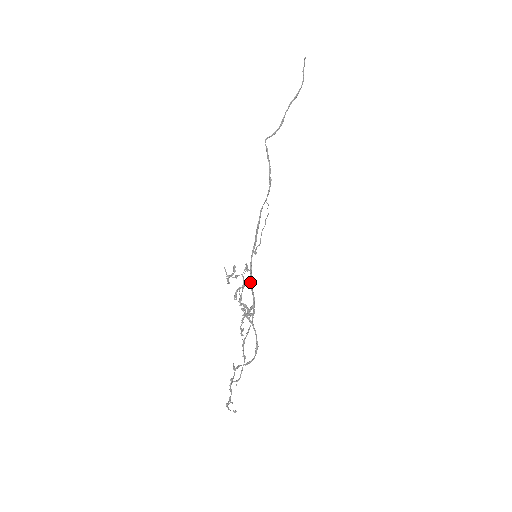
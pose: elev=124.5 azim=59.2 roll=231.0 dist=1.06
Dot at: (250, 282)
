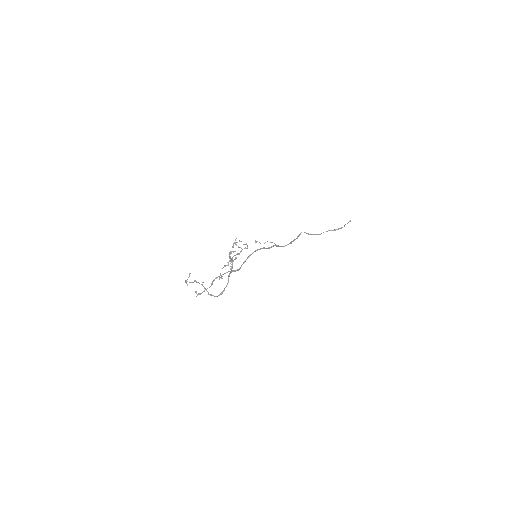
Dot at: (243, 262)
